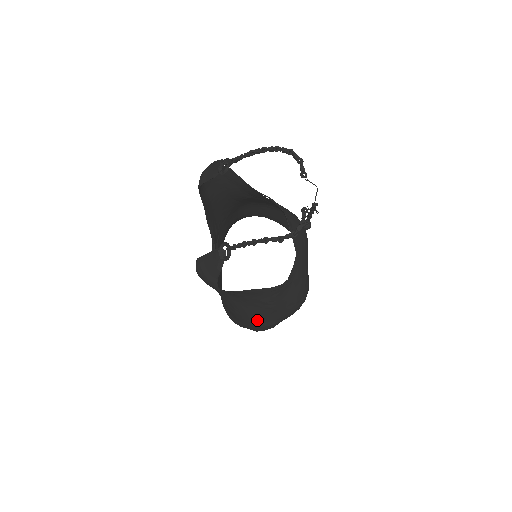
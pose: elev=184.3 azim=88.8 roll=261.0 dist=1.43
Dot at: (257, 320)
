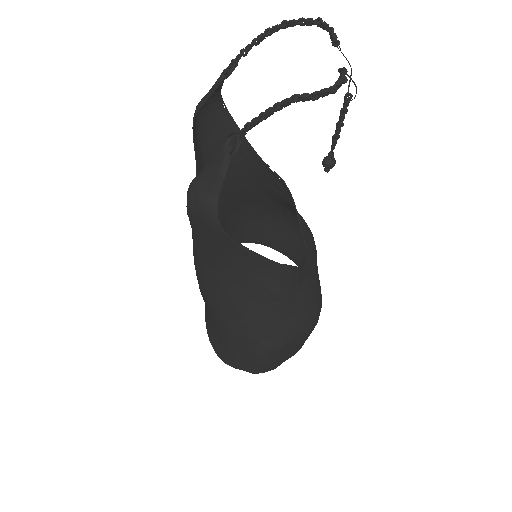
Dot at: (259, 335)
